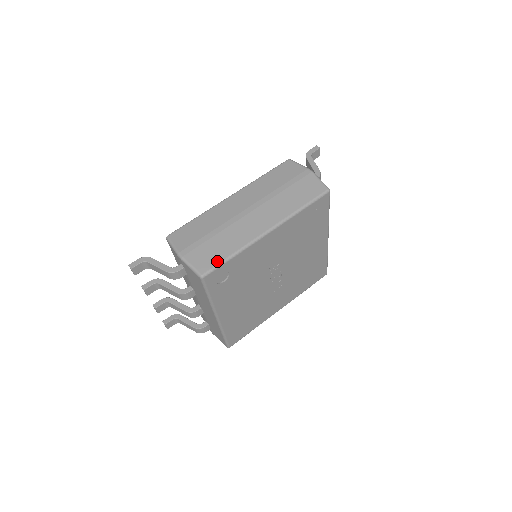
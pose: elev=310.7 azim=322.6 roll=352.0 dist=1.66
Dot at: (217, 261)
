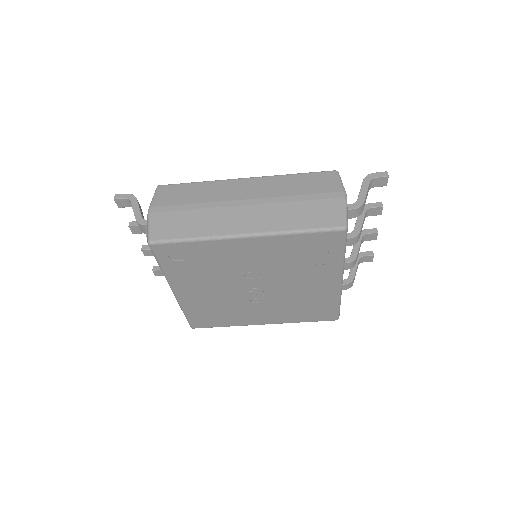
Dot at: (173, 236)
